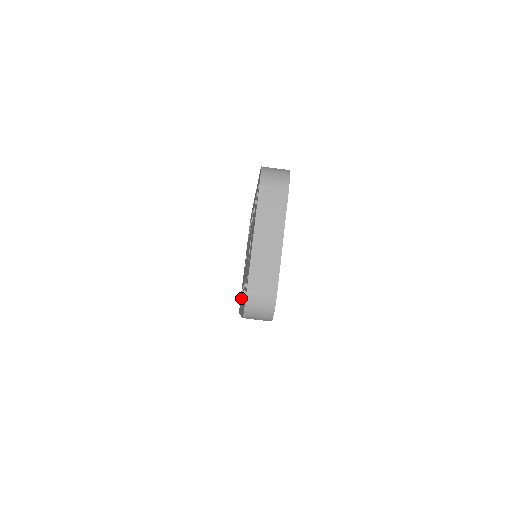
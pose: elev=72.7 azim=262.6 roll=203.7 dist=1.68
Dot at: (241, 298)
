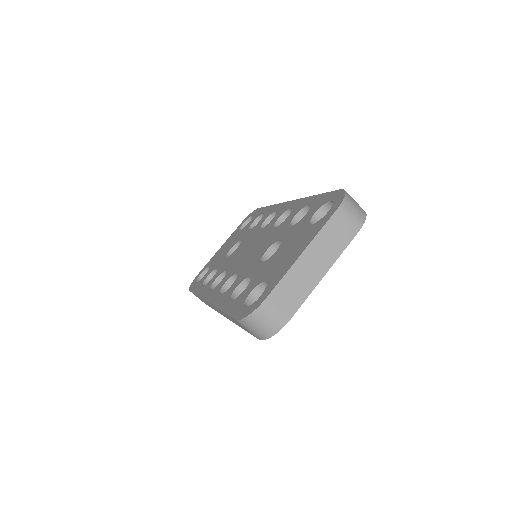
Dot at: (205, 280)
